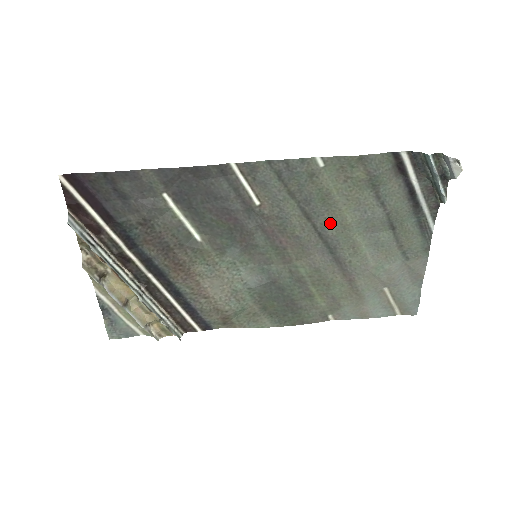
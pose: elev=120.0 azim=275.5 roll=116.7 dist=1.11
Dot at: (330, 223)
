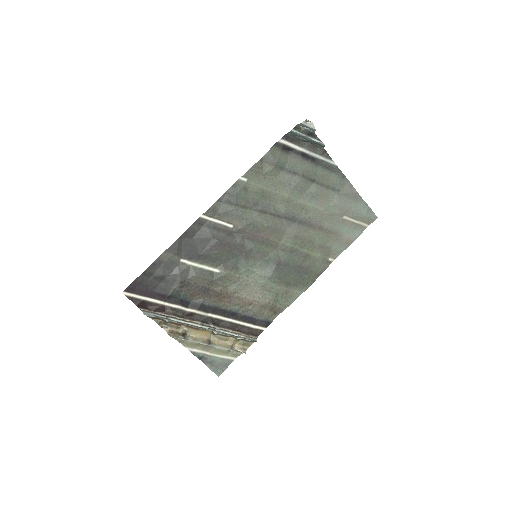
Dot at: (278, 206)
